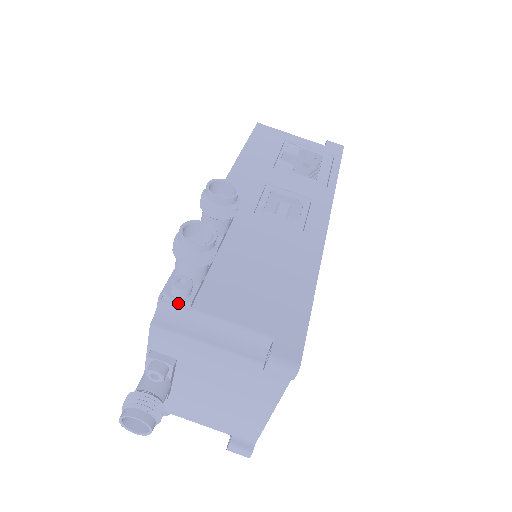
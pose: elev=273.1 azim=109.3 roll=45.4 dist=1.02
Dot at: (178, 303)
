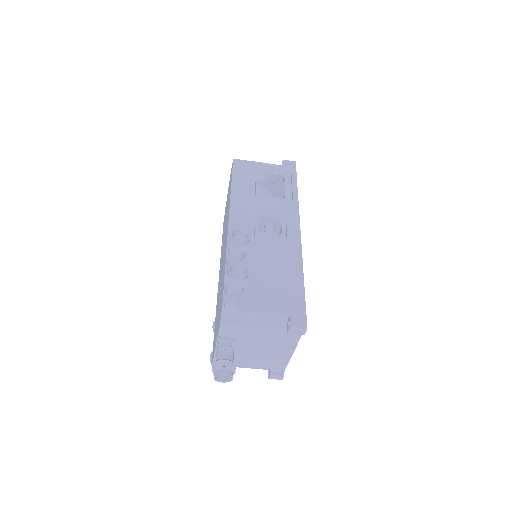
Dot at: (234, 309)
